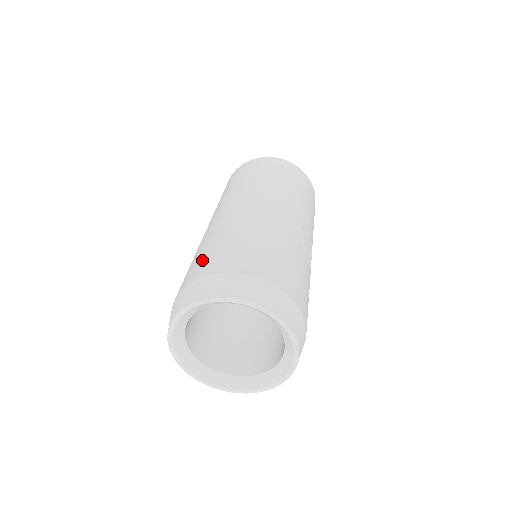
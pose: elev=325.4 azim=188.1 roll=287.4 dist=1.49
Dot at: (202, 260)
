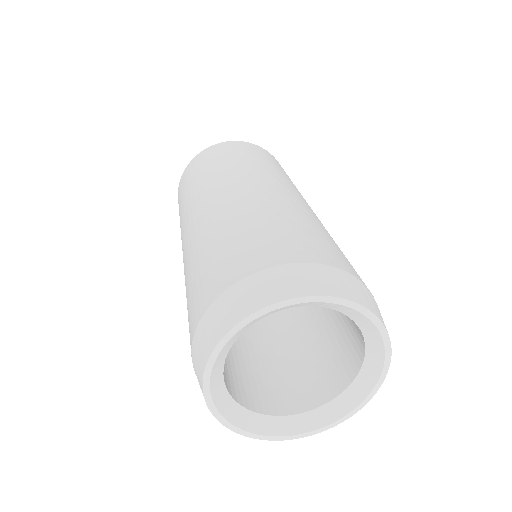
Dot at: (315, 240)
